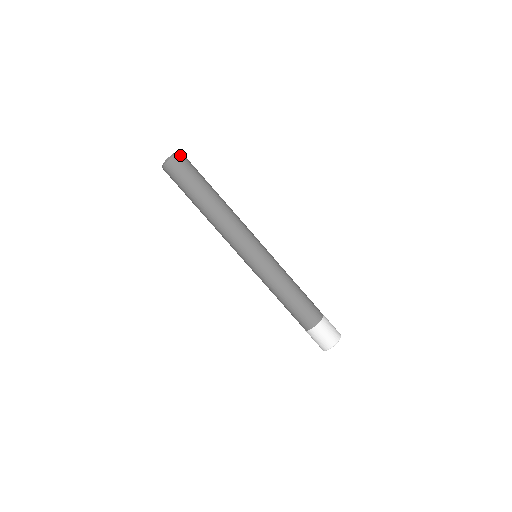
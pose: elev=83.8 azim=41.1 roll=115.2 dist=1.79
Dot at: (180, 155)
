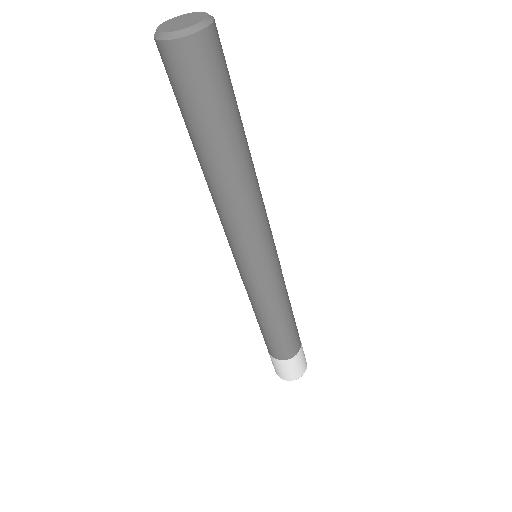
Dot at: occluded
